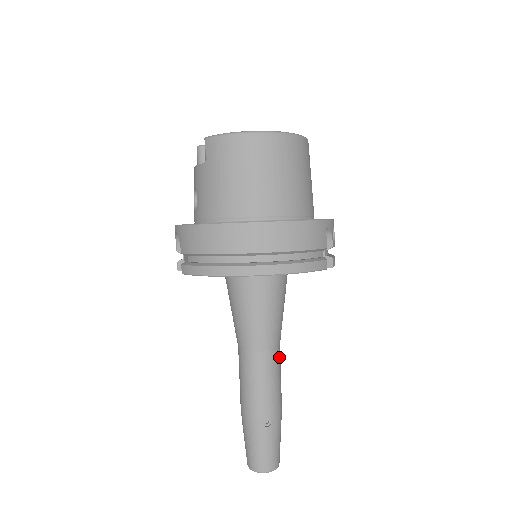
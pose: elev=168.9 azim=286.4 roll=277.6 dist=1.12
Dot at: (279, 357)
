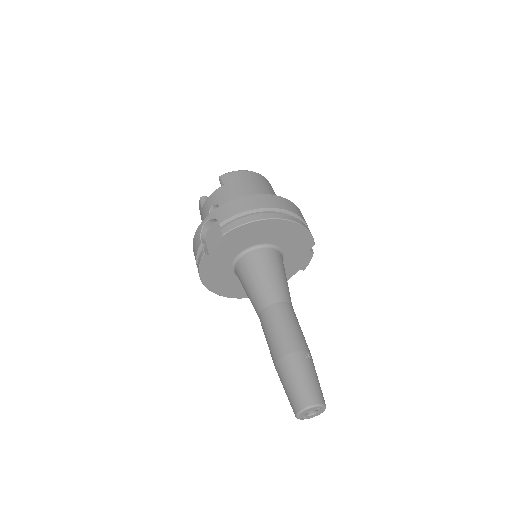
Dot at: occluded
